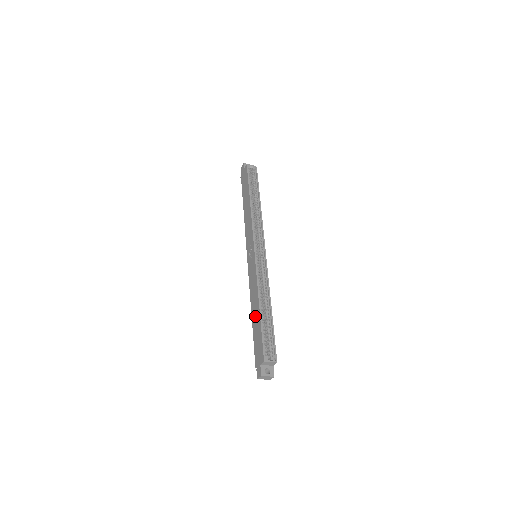
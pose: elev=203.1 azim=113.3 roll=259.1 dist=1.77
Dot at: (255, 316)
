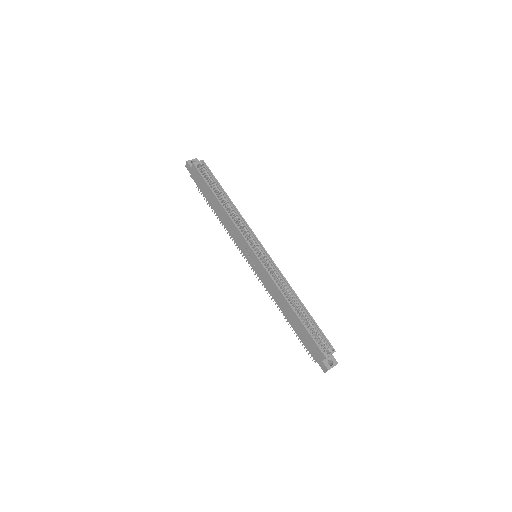
Dot at: (291, 317)
